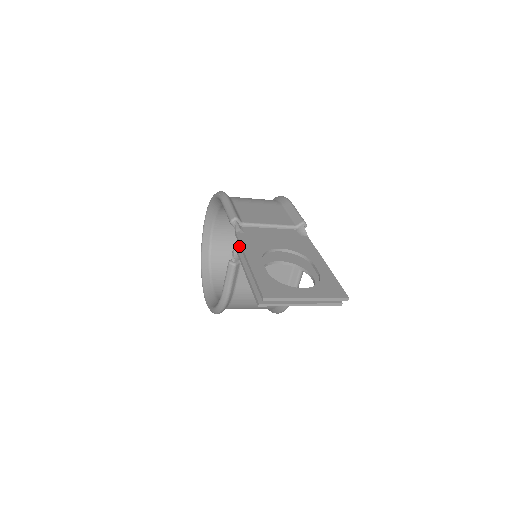
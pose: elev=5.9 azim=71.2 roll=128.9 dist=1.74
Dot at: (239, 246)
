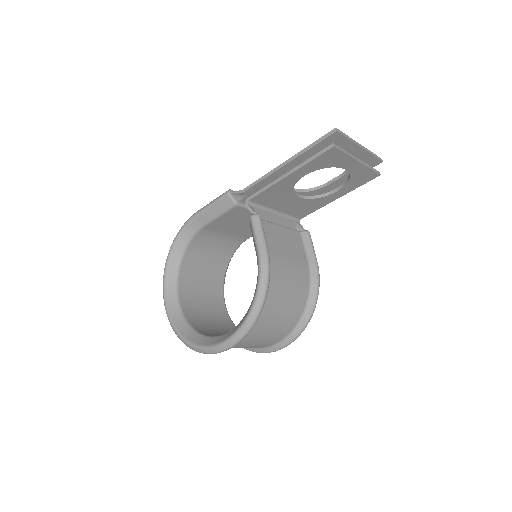
Dot at: (253, 197)
